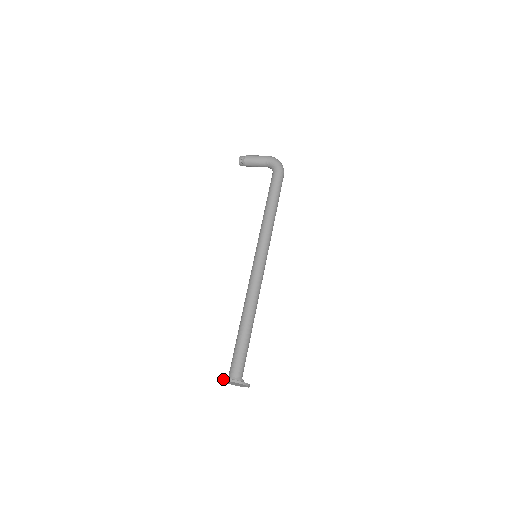
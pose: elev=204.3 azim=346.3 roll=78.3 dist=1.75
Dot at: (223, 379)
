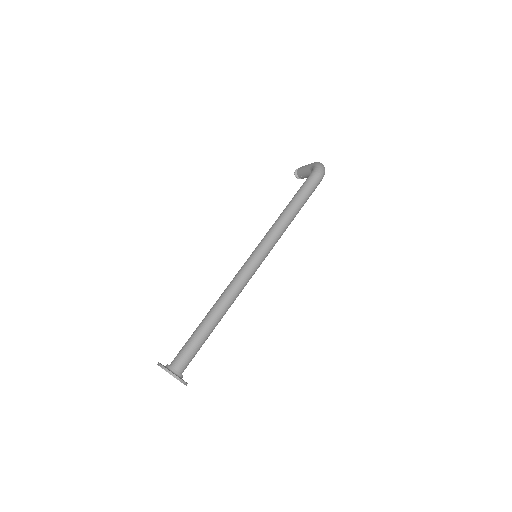
Dot at: occluded
